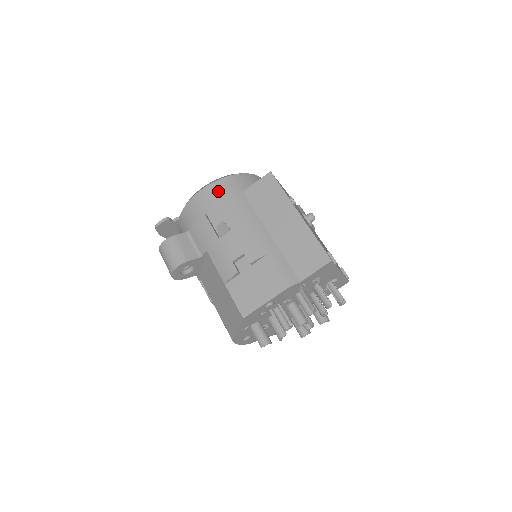
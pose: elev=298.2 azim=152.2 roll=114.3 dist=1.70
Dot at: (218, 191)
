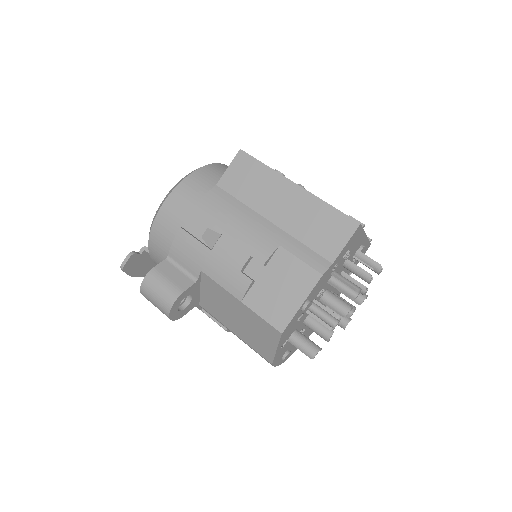
Dot at: (185, 196)
